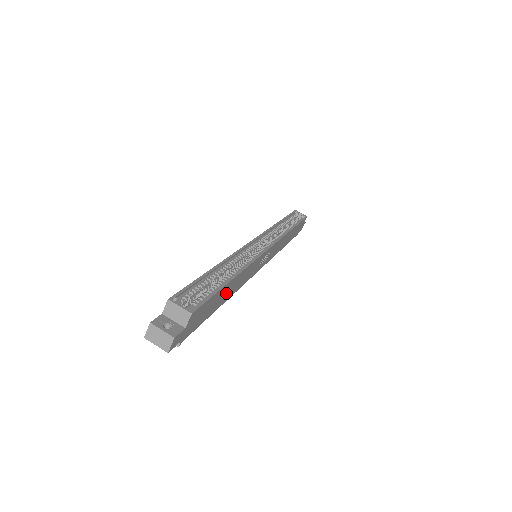
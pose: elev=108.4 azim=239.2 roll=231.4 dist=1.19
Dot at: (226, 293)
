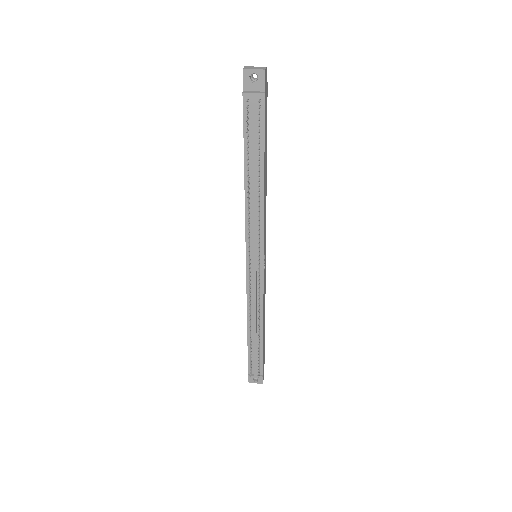
Dot at: (265, 166)
